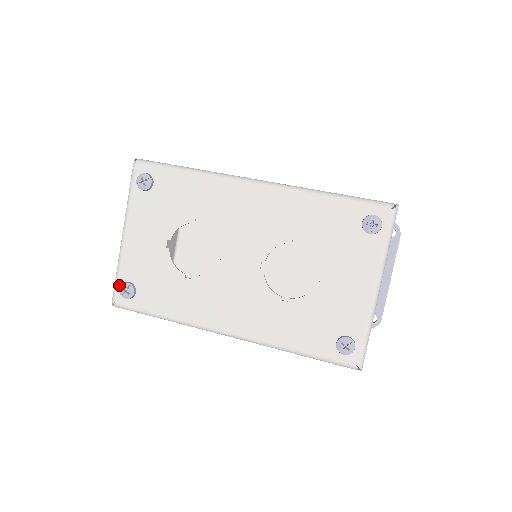
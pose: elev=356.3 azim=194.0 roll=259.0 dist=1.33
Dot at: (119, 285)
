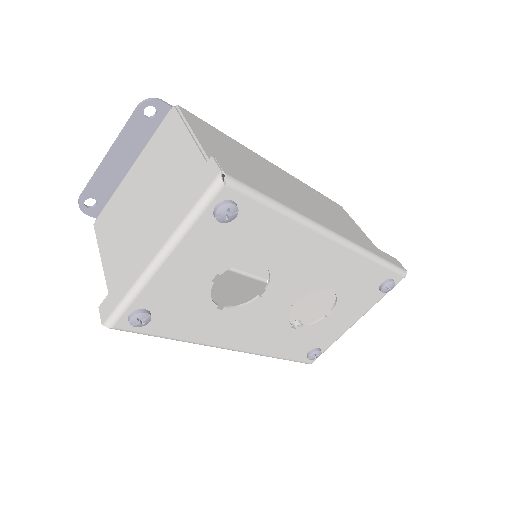
Dot at: (129, 311)
